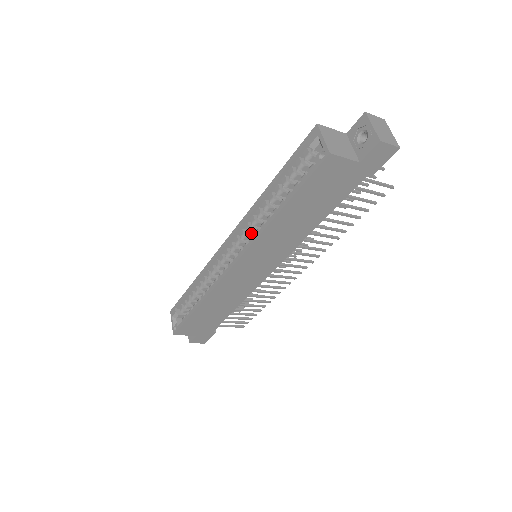
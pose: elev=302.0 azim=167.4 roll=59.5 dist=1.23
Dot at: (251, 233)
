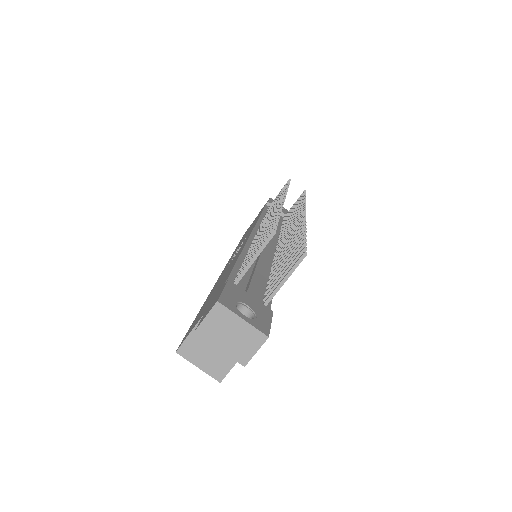
Dot at: occluded
